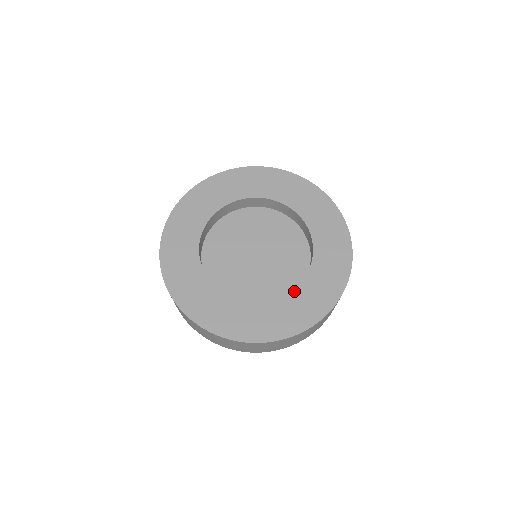
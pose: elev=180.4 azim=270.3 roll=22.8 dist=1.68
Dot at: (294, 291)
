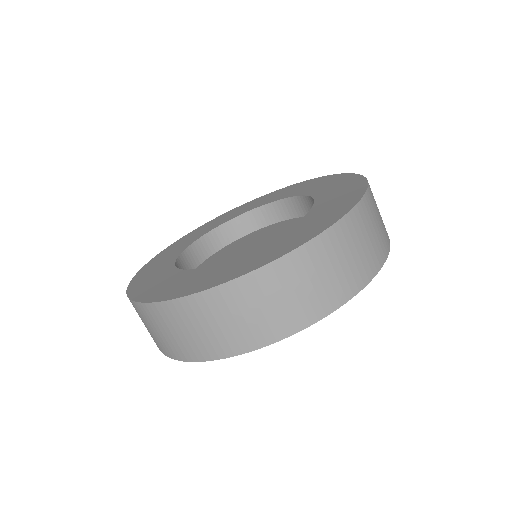
Dot at: (271, 240)
